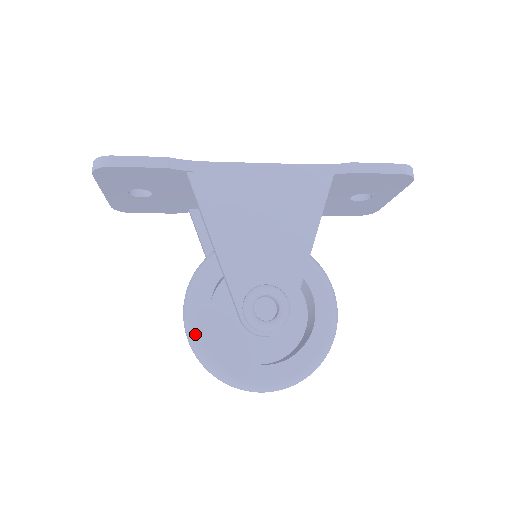
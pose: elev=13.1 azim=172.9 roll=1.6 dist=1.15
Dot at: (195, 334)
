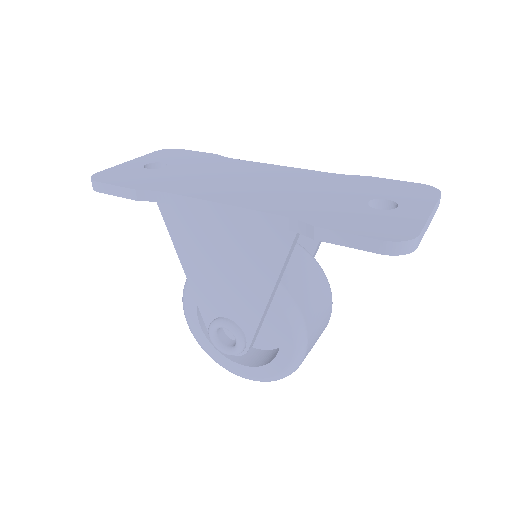
Dot at: (189, 325)
